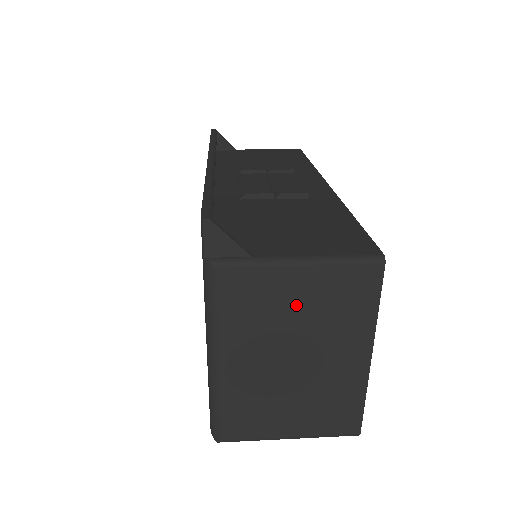
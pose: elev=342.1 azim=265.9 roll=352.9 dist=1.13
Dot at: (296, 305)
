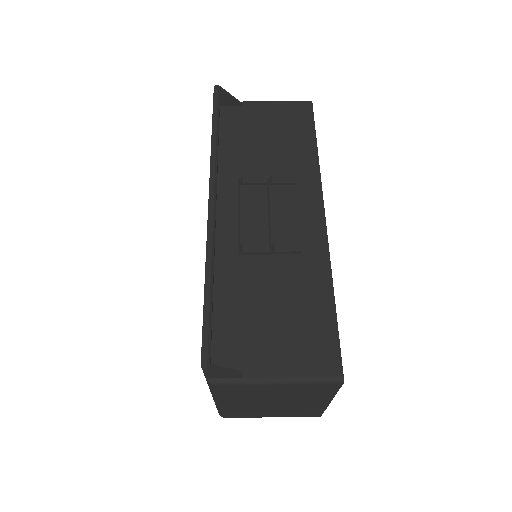
Dot at: (275, 393)
